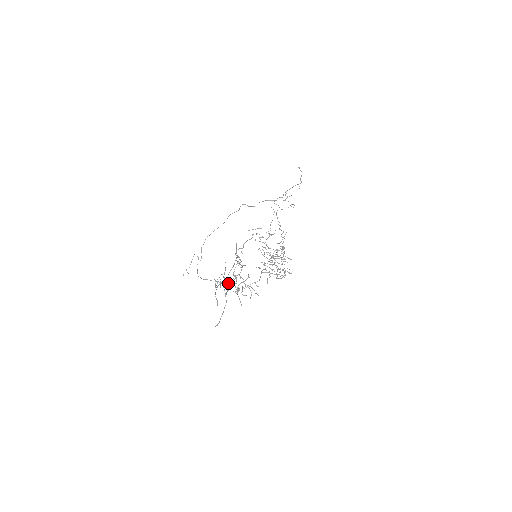
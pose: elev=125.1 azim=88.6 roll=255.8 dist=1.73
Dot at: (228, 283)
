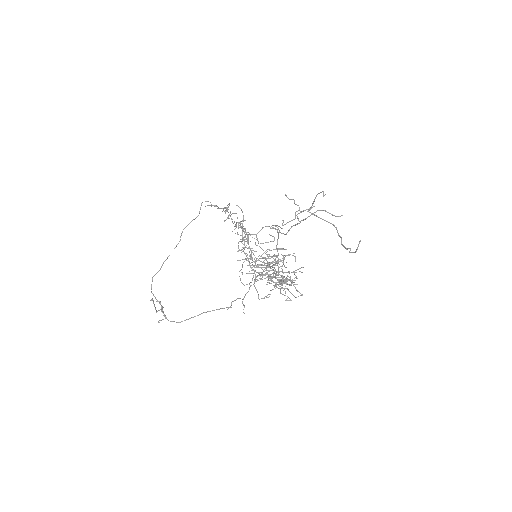
Dot at: occluded
